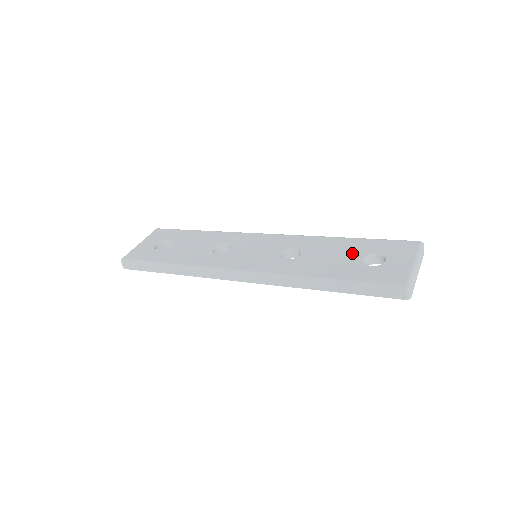
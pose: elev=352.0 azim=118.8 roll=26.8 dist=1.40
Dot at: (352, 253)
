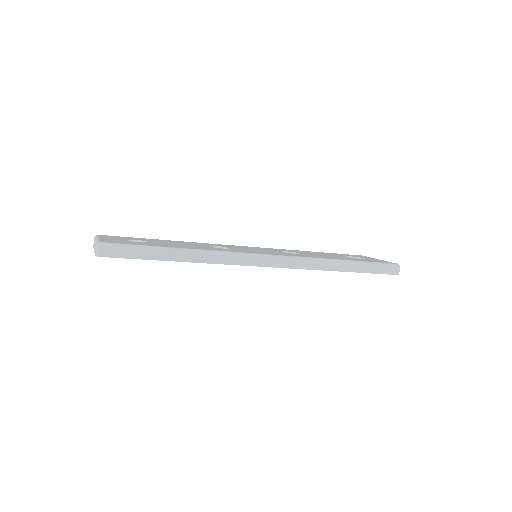
Dot at: (335, 255)
